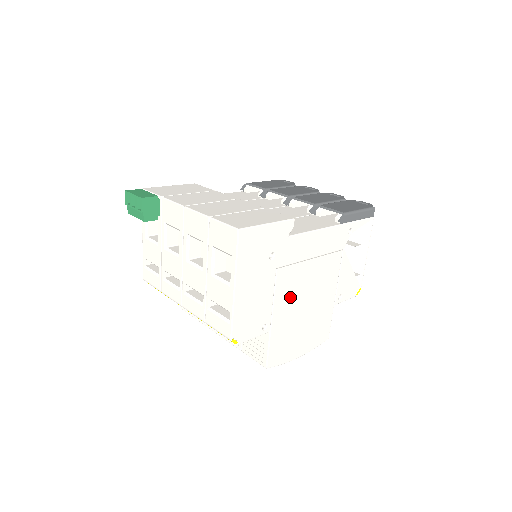
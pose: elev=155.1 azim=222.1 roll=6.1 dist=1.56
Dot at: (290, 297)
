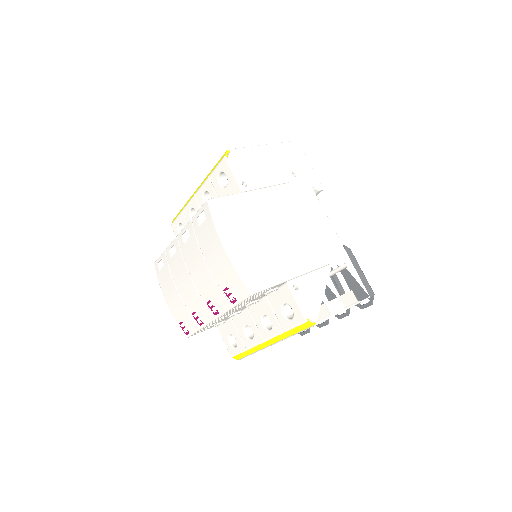
Dot at: (275, 207)
